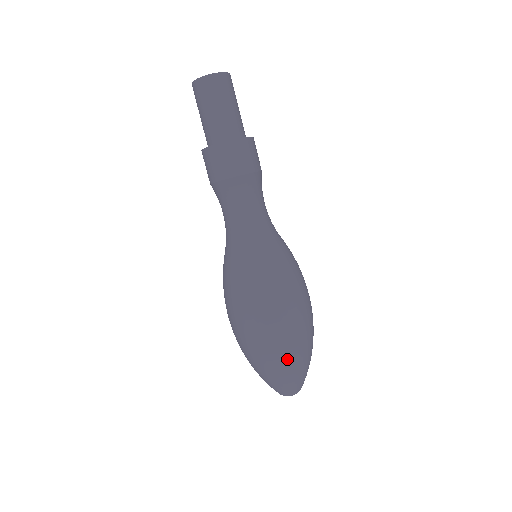
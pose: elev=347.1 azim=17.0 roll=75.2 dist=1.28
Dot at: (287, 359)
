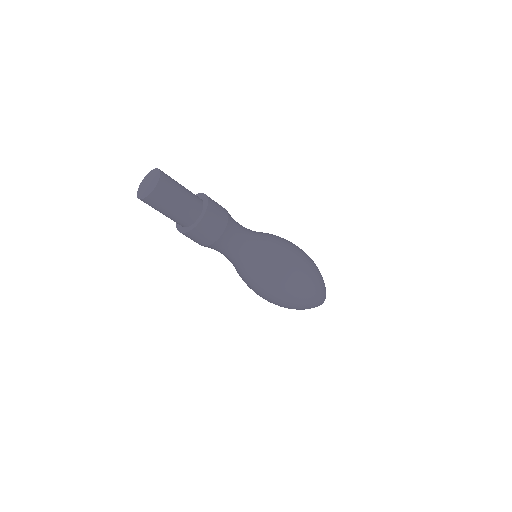
Dot at: (320, 288)
